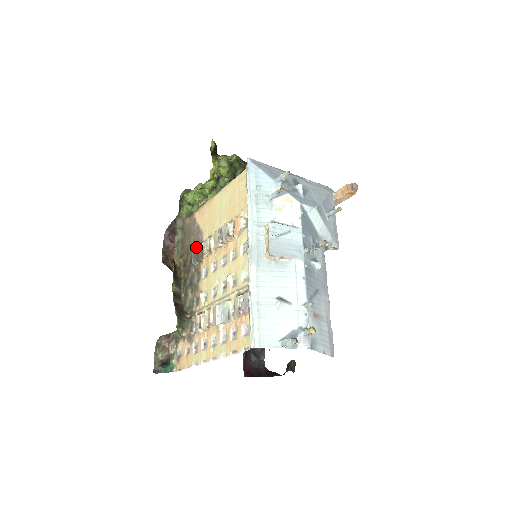
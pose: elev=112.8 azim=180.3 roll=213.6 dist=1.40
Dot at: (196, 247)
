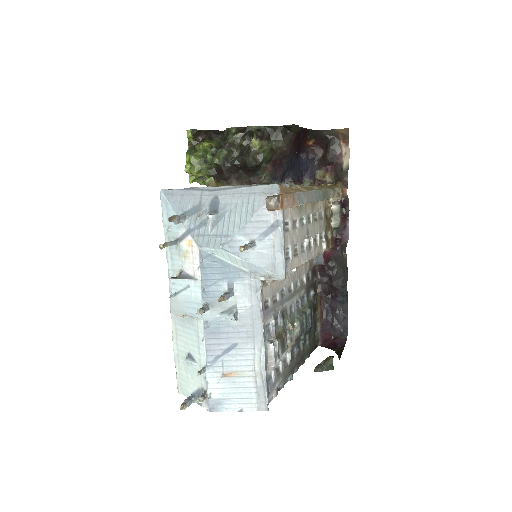
Dot at: occluded
